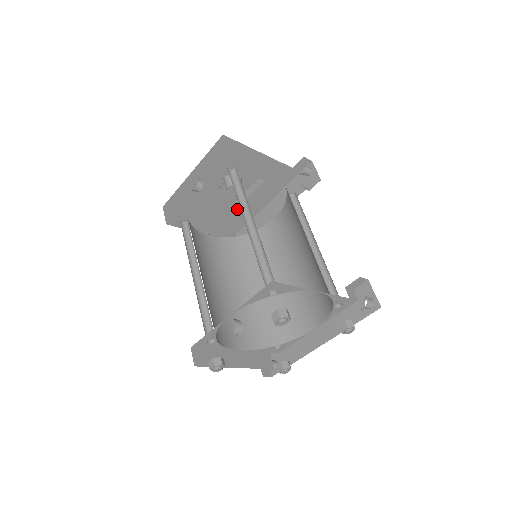
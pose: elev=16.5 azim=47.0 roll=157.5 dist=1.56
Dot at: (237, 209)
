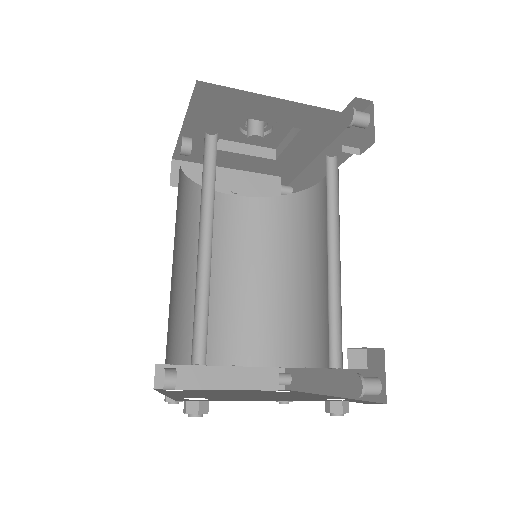
Dot at: (277, 159)
